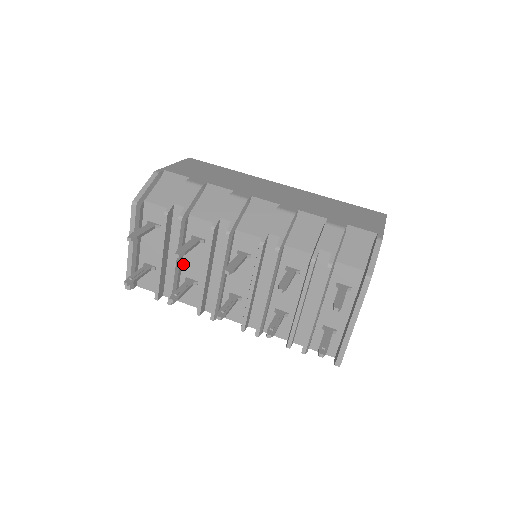
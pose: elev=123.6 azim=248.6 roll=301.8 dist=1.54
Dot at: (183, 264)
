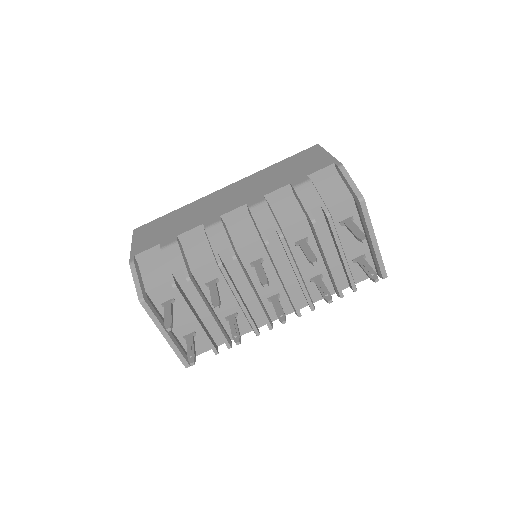
Dot at: (215, 310)
